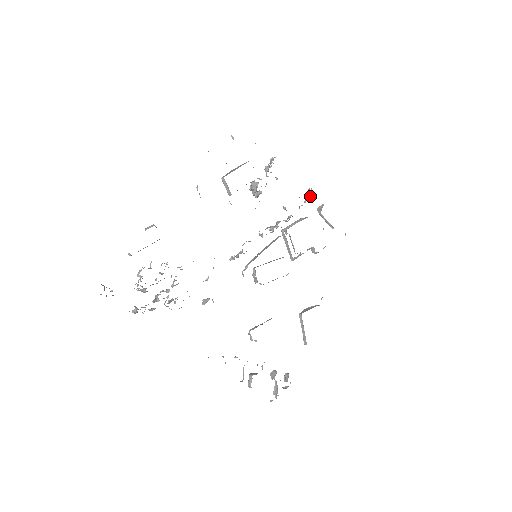
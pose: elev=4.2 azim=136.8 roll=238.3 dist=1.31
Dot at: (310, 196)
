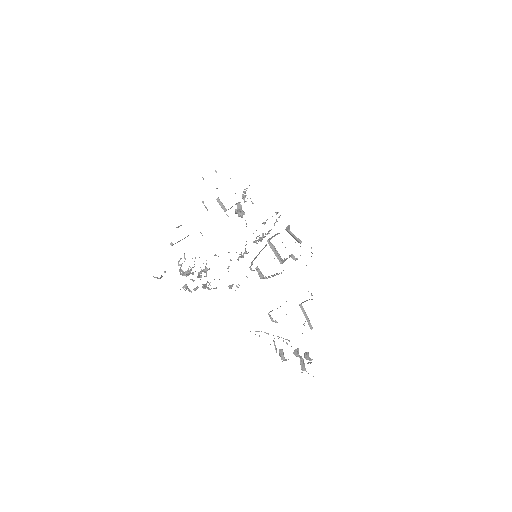
Dot at: (279, 217)
